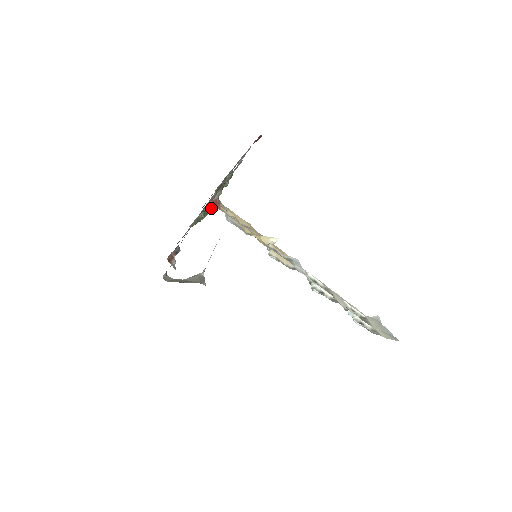
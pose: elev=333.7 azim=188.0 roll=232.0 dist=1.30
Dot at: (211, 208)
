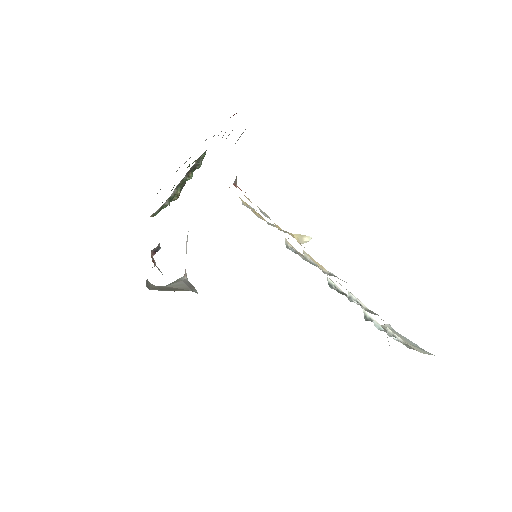
Dot at: occluded
